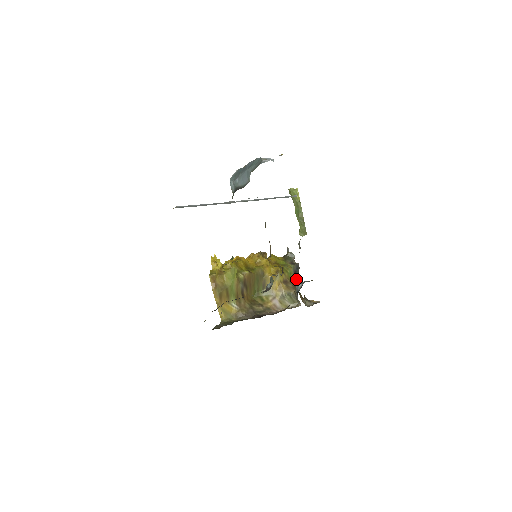
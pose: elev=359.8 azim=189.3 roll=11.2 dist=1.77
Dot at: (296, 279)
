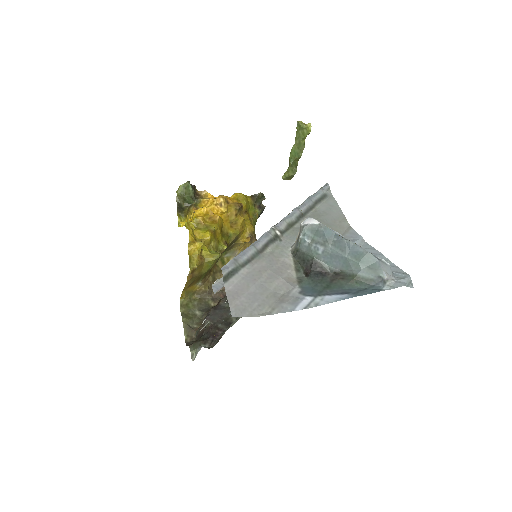
Dot at: occluded
